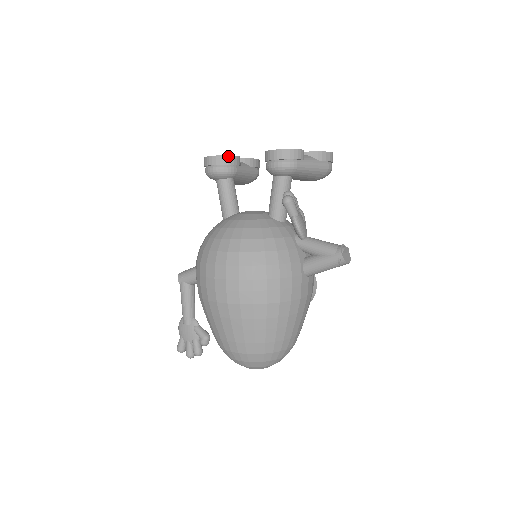
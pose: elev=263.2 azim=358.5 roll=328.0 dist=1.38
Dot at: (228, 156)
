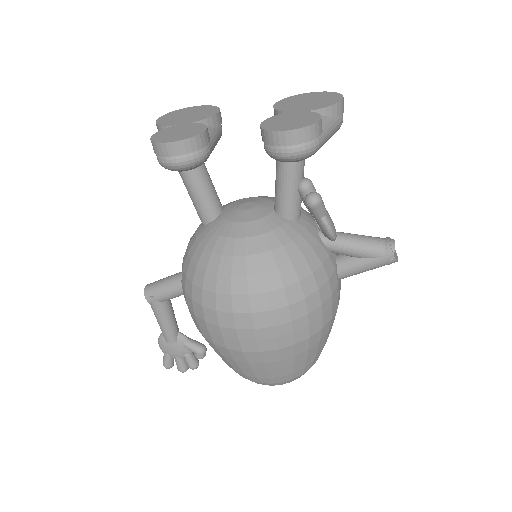
Dot at: (196, 137)
